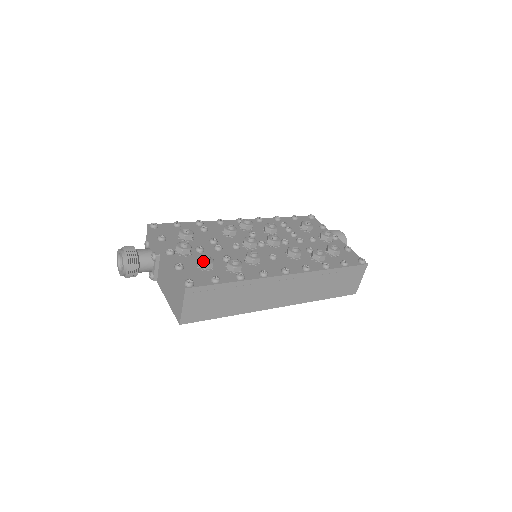
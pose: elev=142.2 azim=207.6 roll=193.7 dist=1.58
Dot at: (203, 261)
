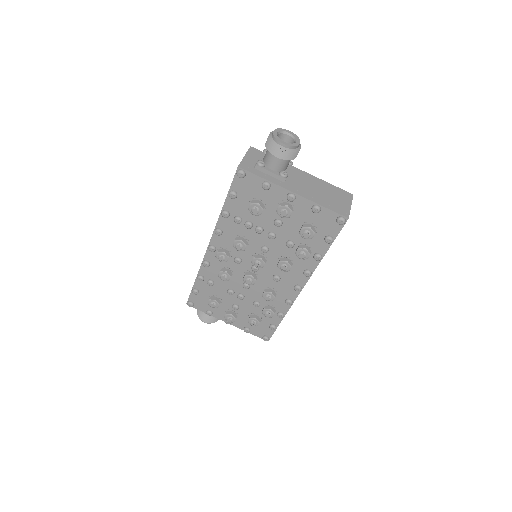
Dot at: (254, 325)
